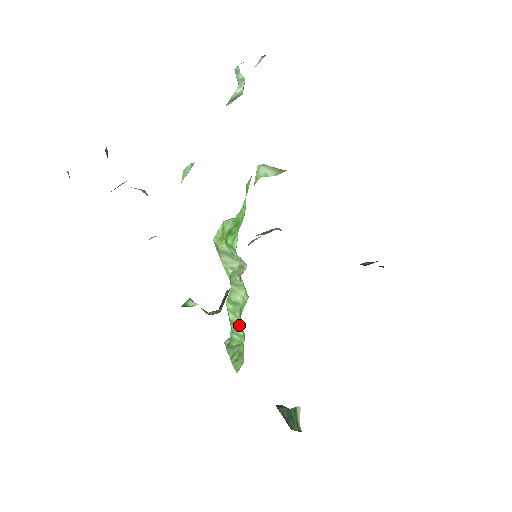
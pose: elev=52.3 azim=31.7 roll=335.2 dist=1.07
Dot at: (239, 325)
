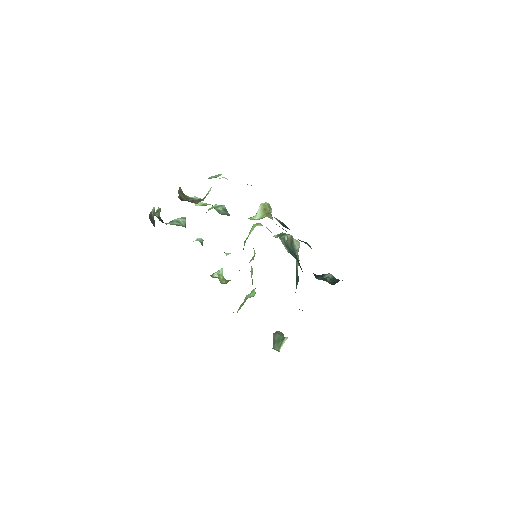
Dot at: occluded
